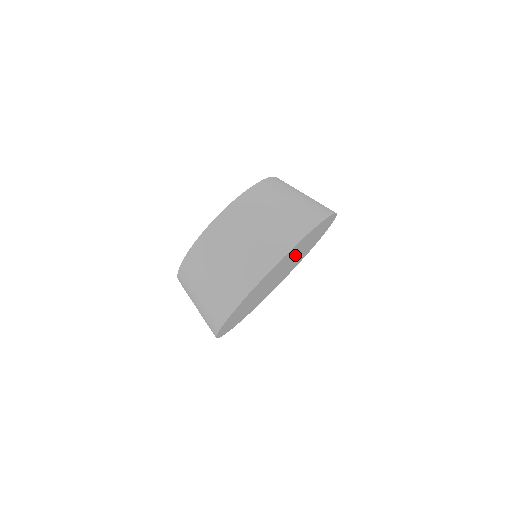
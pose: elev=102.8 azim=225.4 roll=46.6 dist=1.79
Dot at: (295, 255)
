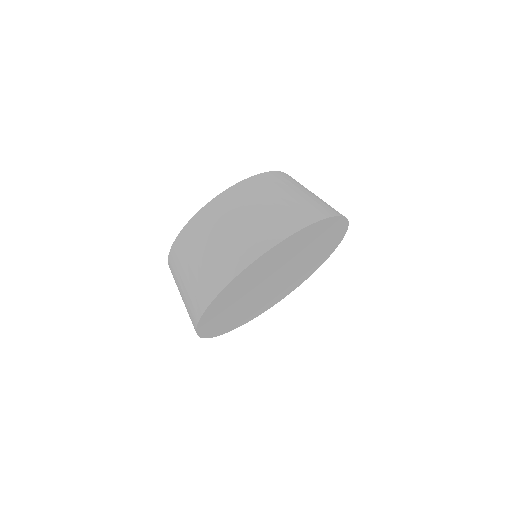
Dot at: (303, 257)
